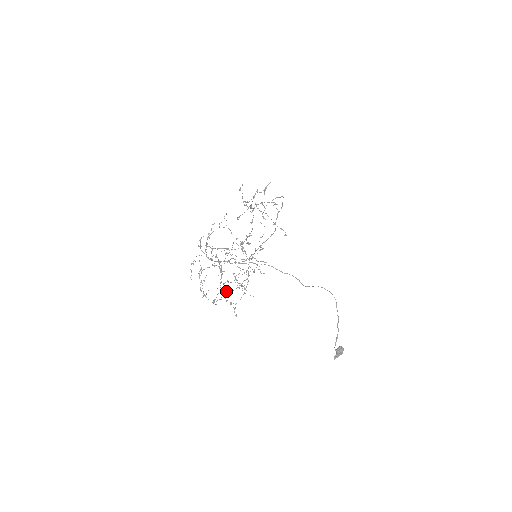
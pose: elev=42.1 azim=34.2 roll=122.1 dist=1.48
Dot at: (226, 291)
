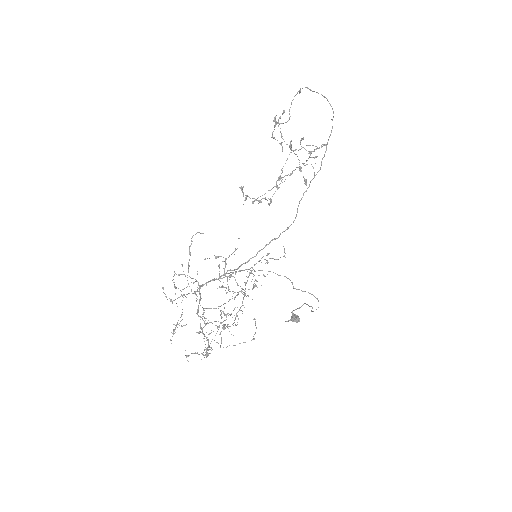
Dot at: (203, 309)
